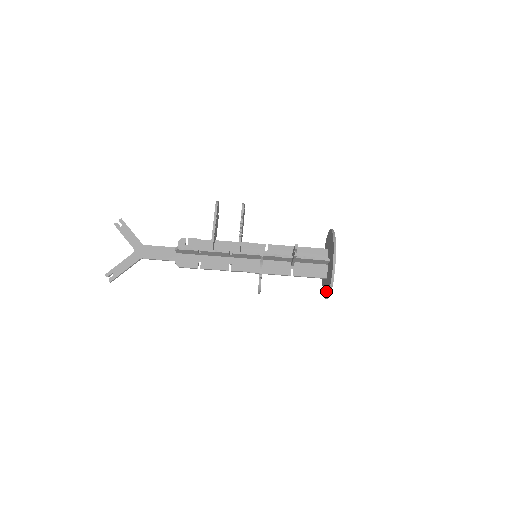
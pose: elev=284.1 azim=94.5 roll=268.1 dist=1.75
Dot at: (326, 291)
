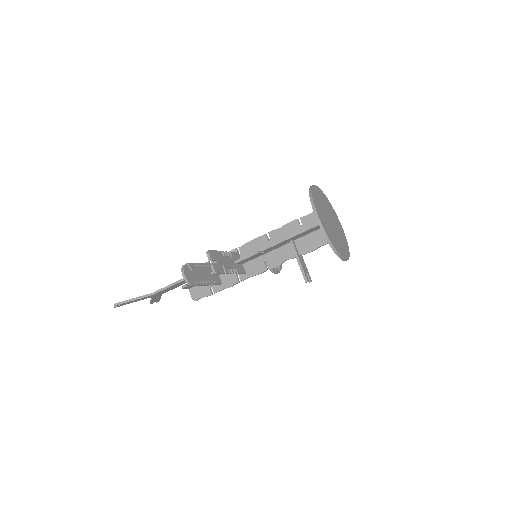
Dot at: occluded
